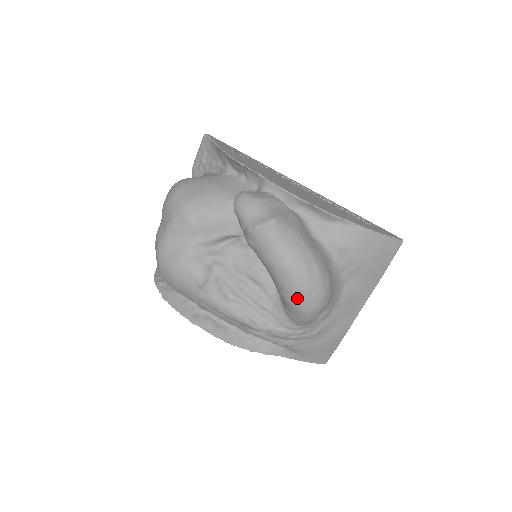
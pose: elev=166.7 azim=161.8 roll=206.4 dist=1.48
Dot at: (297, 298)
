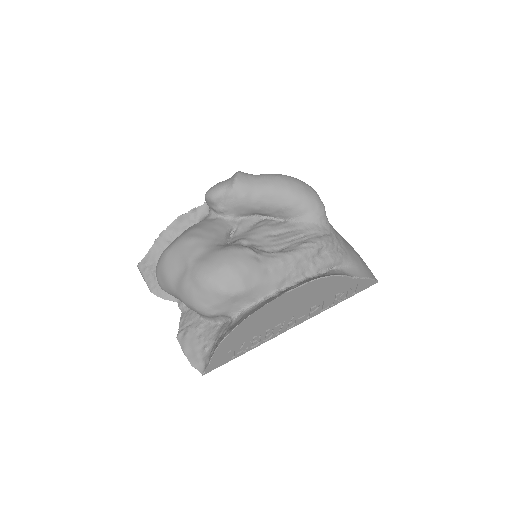
Dot at: (301, 189)
